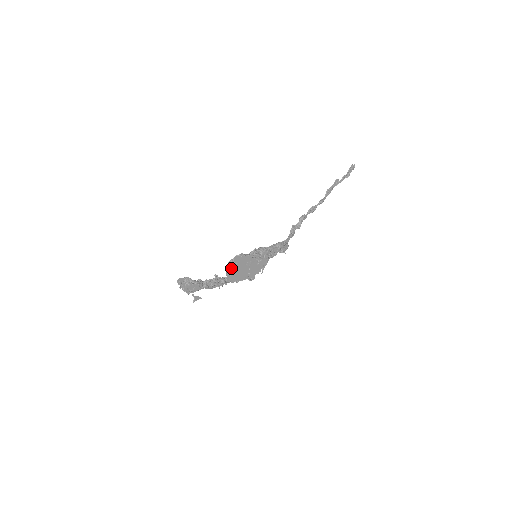
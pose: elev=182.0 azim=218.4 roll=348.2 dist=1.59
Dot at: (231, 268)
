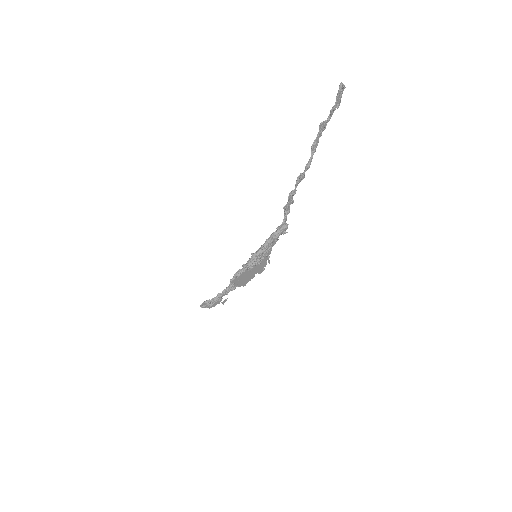
Dot at: (235, 283)
